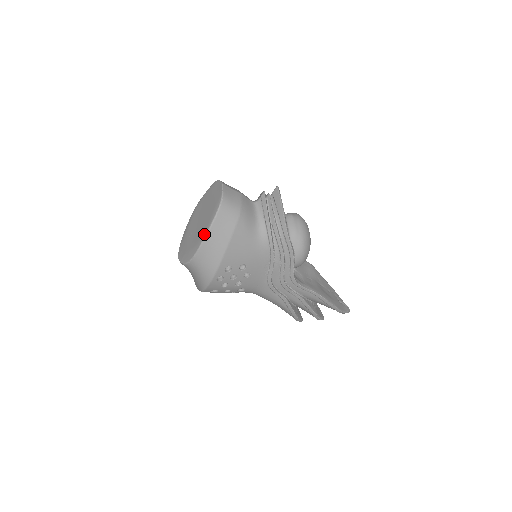
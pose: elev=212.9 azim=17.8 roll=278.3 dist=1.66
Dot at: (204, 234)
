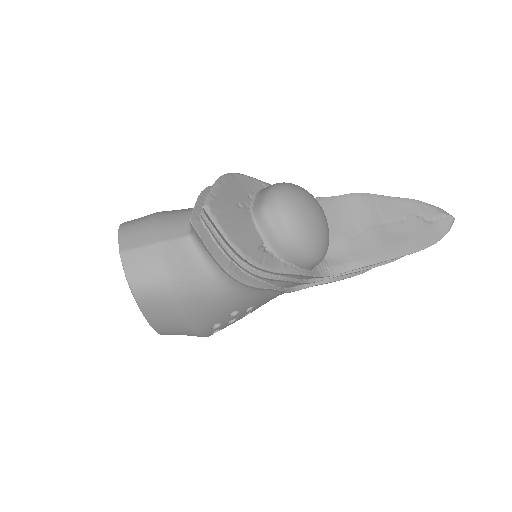
Dot at: occluded
